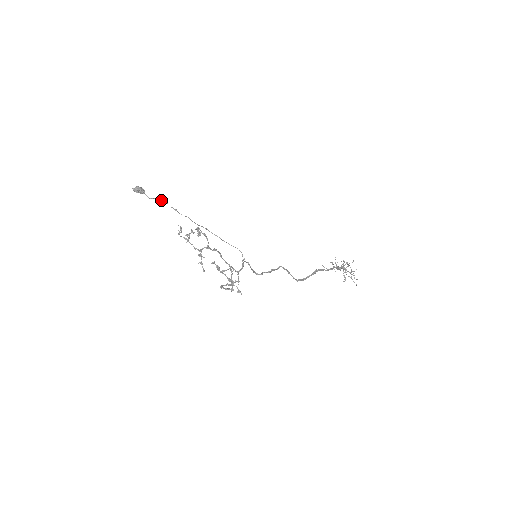
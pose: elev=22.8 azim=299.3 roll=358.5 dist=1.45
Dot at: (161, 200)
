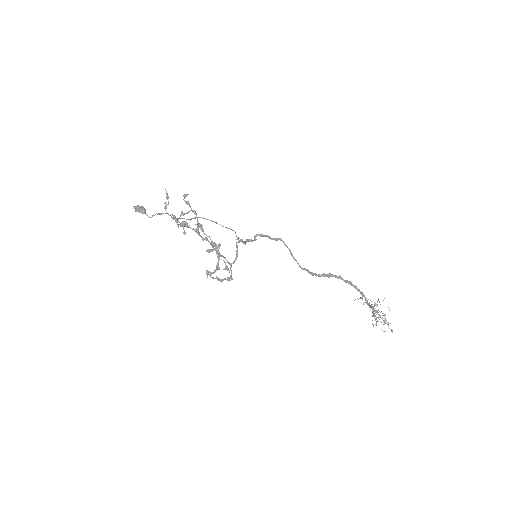
Dot at: (160, 213)
